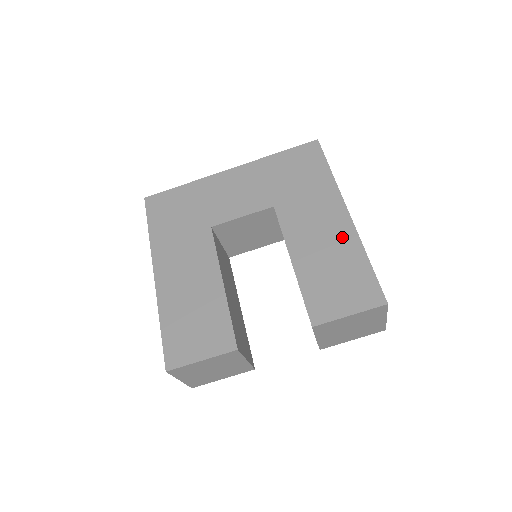
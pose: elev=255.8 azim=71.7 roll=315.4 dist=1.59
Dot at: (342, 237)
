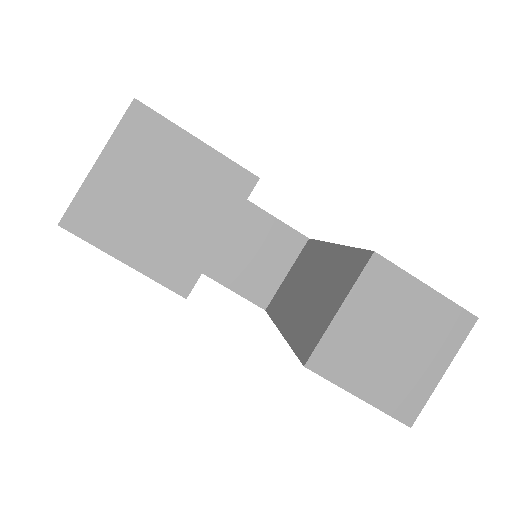
Dot at: occluded
